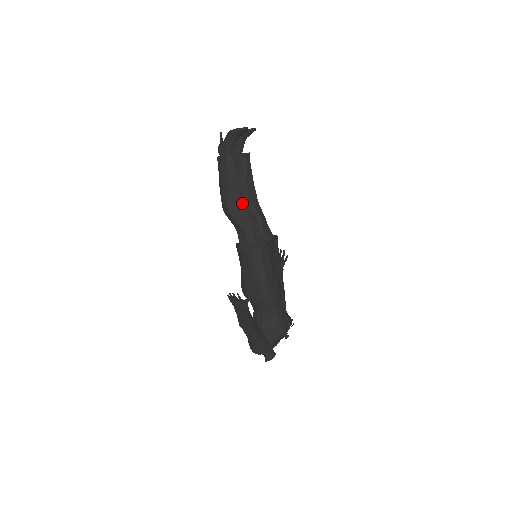
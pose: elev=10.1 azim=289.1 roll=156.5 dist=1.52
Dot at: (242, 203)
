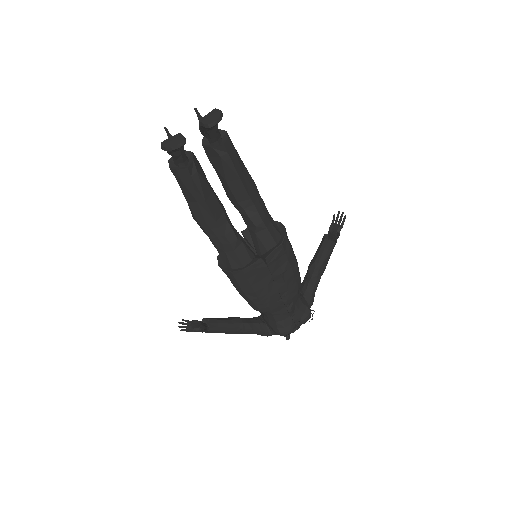
Dot at: (207, 221)
